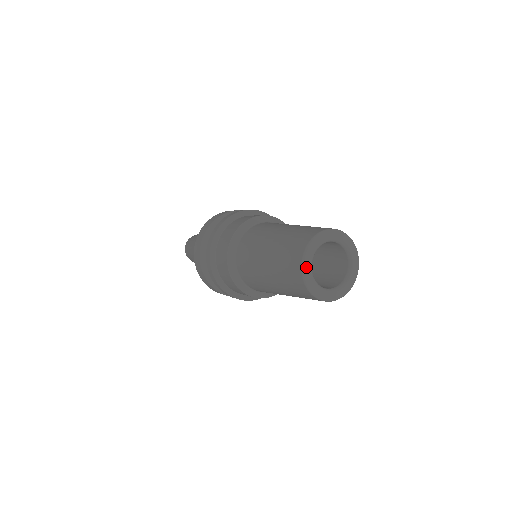
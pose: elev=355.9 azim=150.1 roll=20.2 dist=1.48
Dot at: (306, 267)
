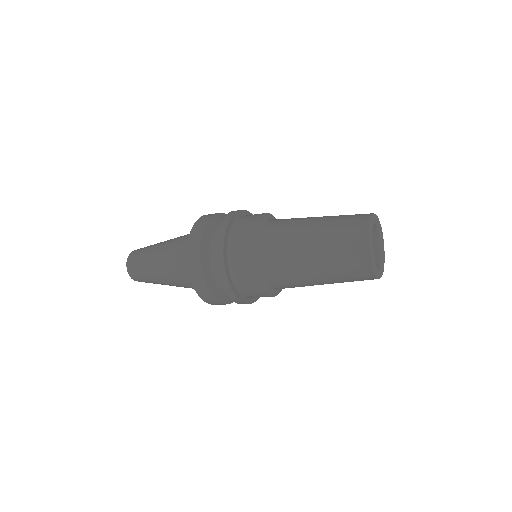
Dot at: (372, 225)
